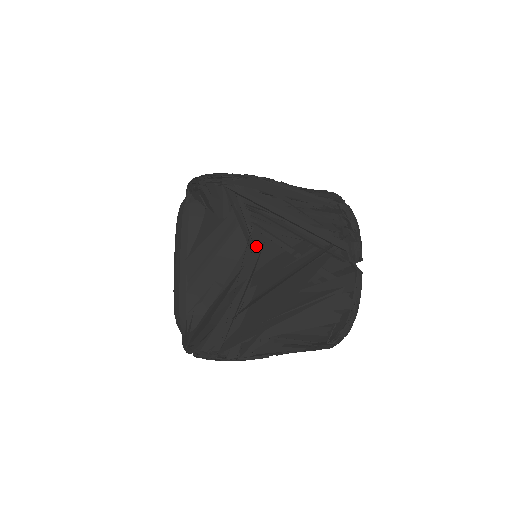
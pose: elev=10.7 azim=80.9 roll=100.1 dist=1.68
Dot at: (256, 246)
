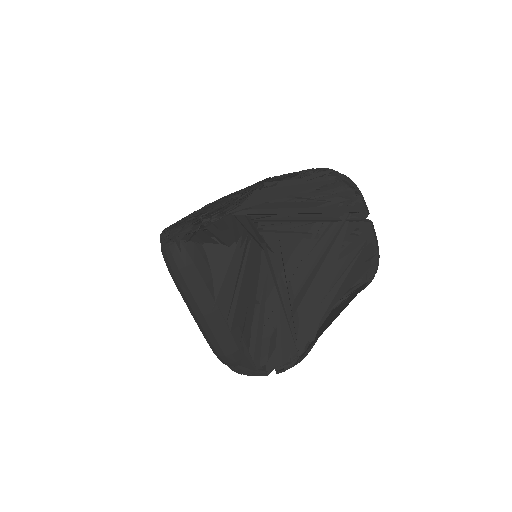
Dot at: (272, 250)
